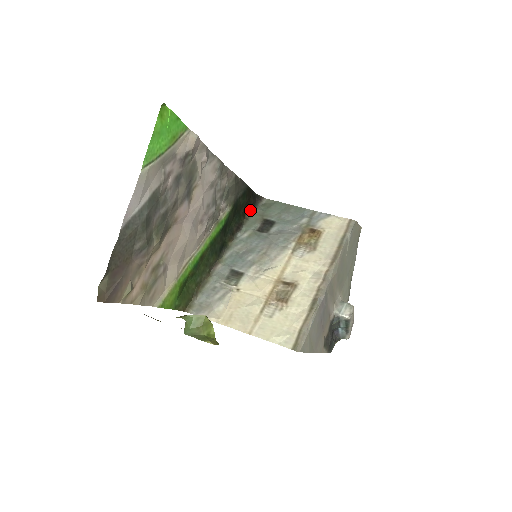
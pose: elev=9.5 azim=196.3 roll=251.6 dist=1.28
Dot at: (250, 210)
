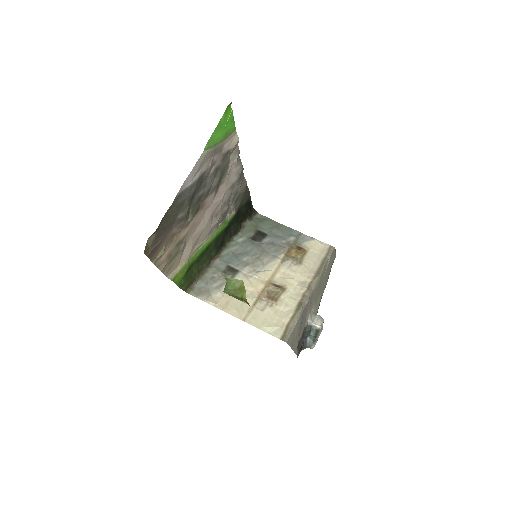
Dot at: (246, 220)
